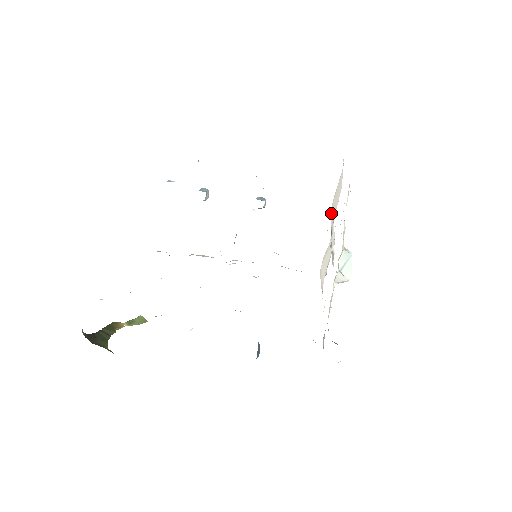
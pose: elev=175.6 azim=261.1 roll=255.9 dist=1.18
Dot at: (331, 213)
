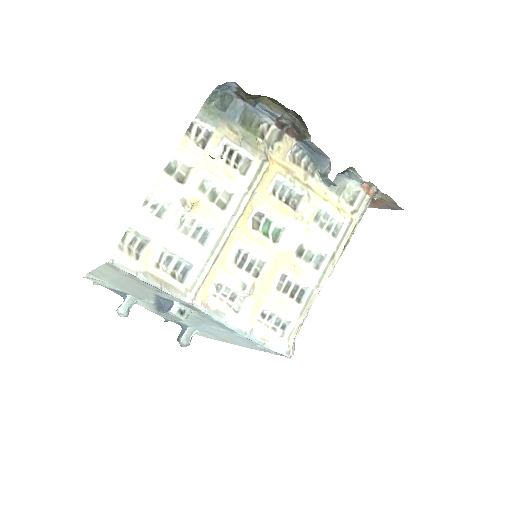
Dot at: occluded
